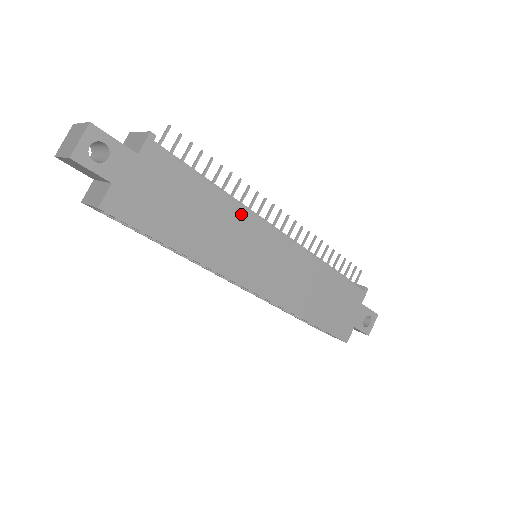
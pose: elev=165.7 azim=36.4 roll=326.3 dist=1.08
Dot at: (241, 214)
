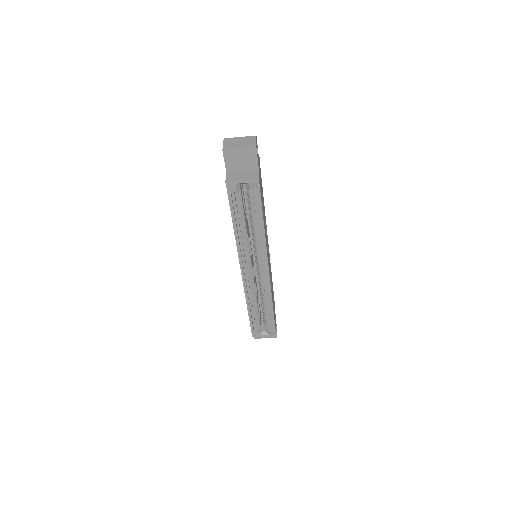
Dot at: occluded
